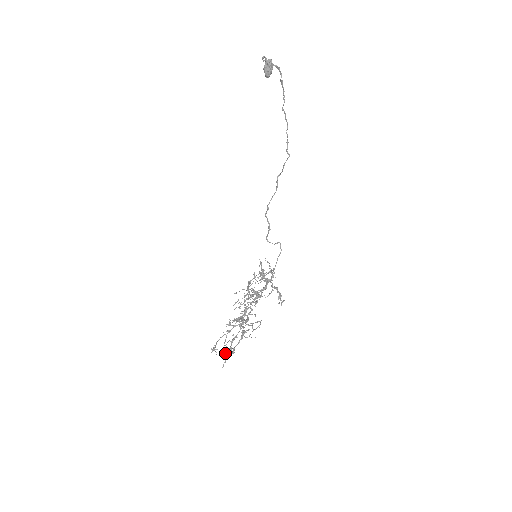
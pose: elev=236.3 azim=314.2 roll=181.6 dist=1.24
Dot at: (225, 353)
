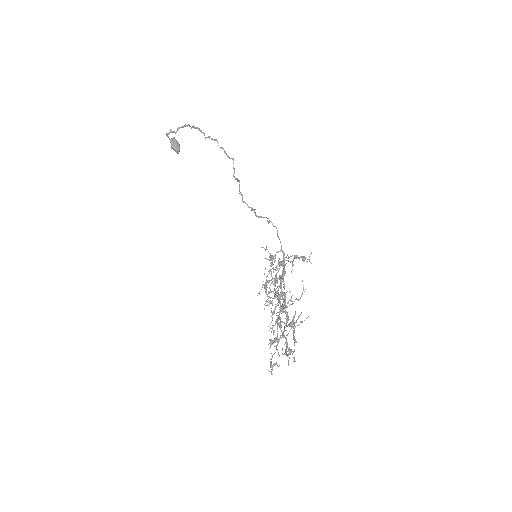
Dot at: occluded
